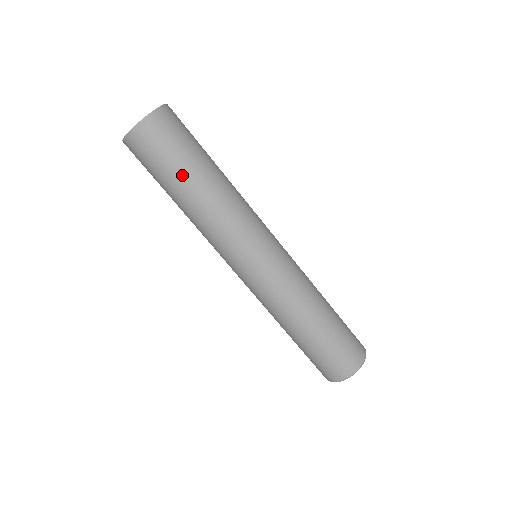
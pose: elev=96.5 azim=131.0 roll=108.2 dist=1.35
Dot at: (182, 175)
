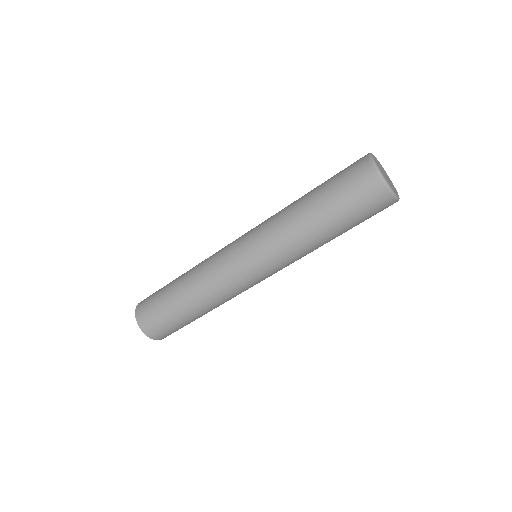
Dot at: (169, 288)
